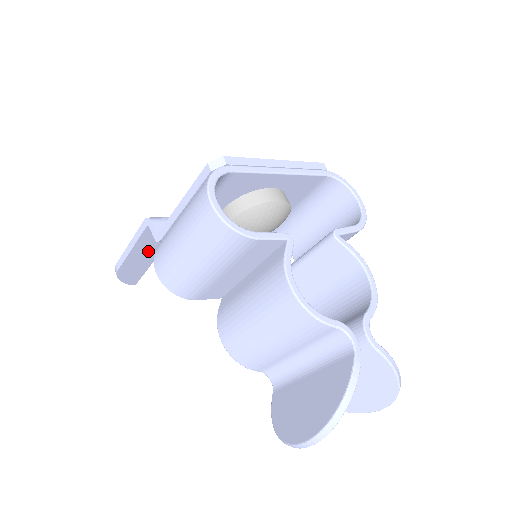
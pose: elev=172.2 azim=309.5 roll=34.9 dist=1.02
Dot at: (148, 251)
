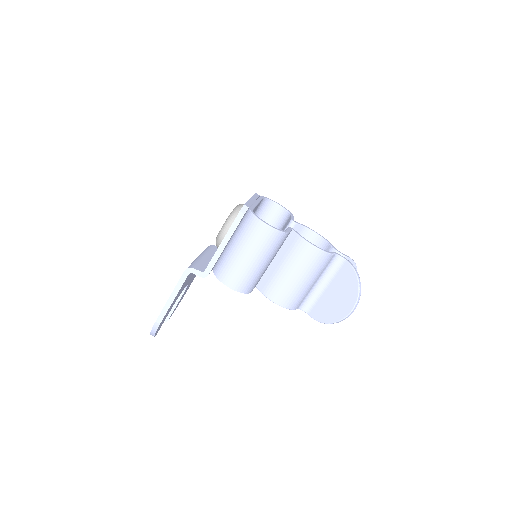
Dot at: occluded
